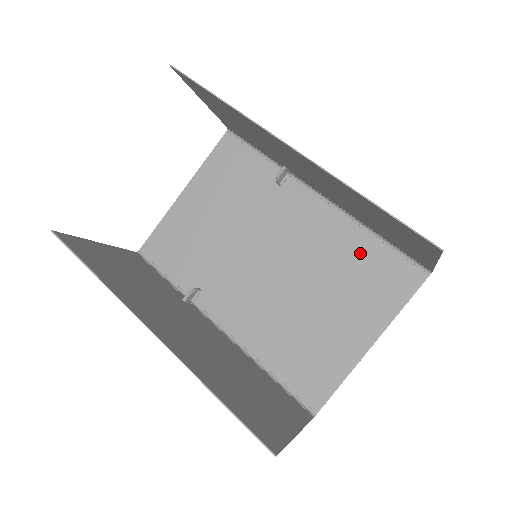
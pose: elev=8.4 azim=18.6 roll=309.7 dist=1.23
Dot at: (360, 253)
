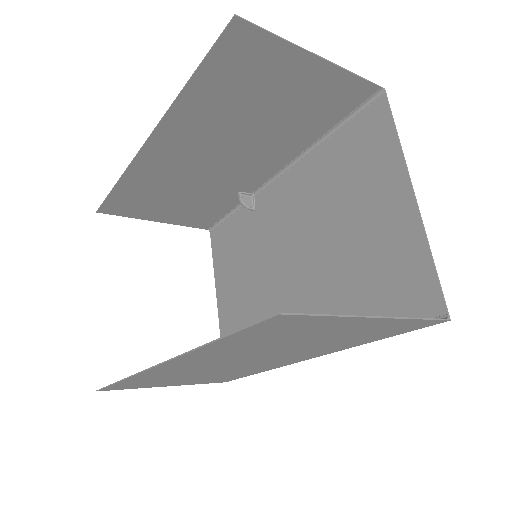
Dot at: (332, 161)
